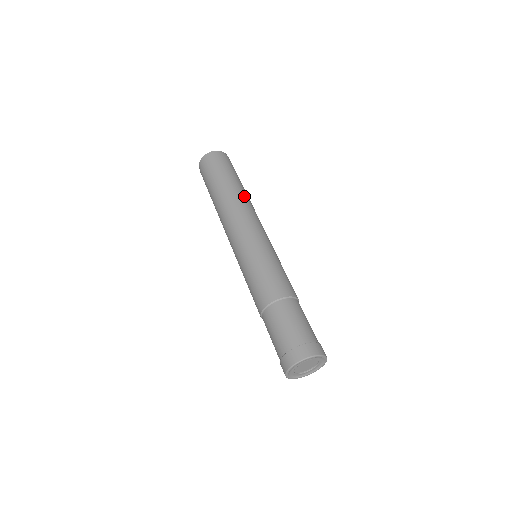
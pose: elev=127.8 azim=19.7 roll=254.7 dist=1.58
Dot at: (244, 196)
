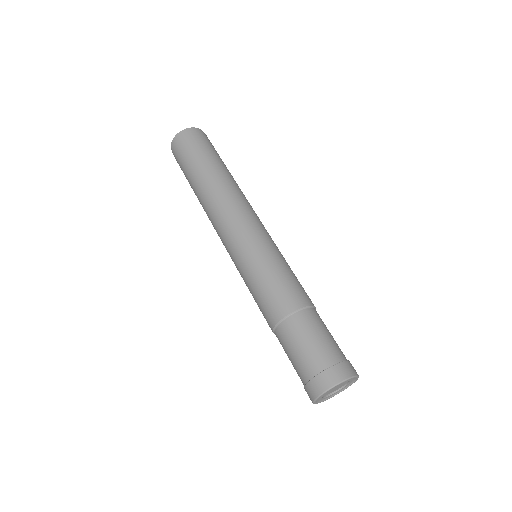
Dot at: (218, 186)
